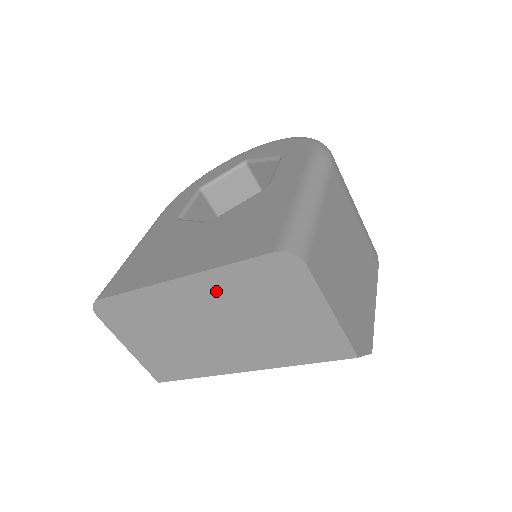
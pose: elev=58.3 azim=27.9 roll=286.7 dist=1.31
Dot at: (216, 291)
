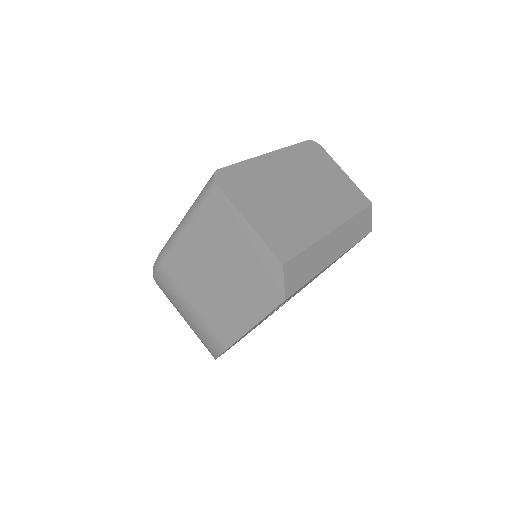
Dot at: (293, 161)
